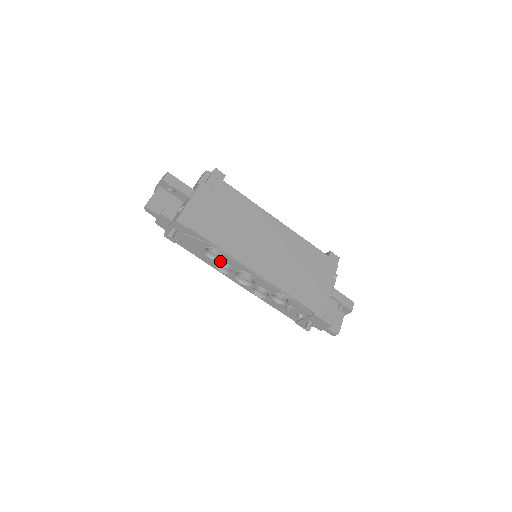
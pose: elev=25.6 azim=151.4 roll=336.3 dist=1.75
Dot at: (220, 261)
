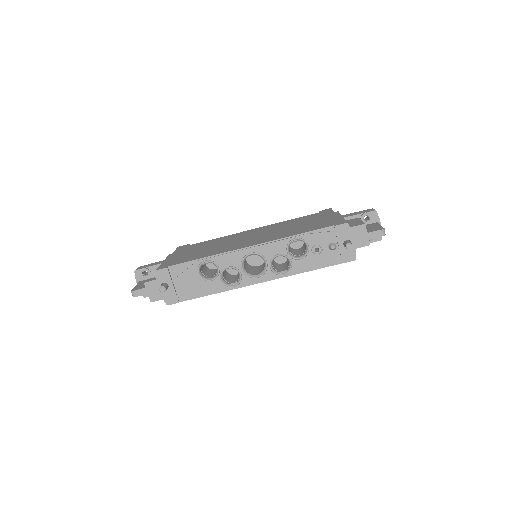
Dot at: (221, 272)
